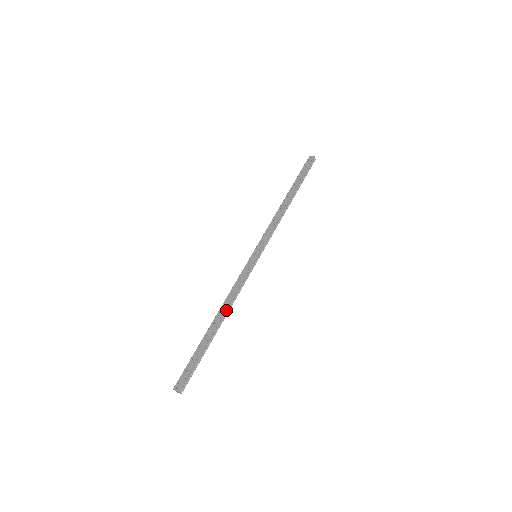
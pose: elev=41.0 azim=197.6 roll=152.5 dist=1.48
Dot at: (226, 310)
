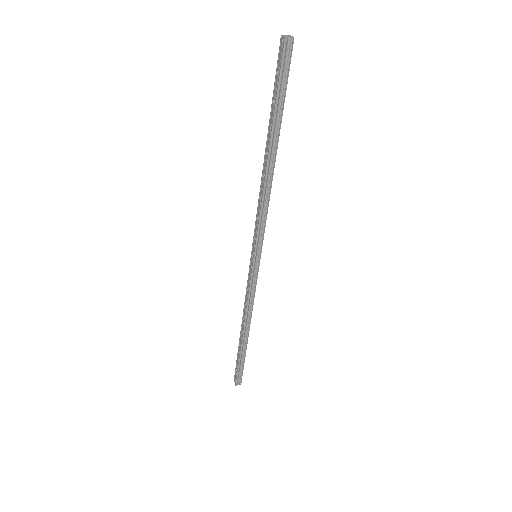
Dot at: (245, 323)
